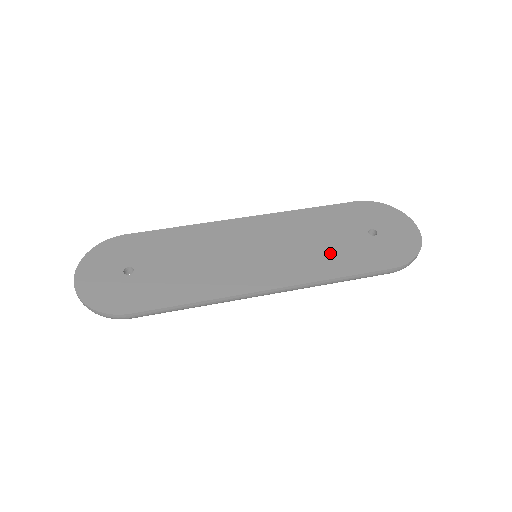
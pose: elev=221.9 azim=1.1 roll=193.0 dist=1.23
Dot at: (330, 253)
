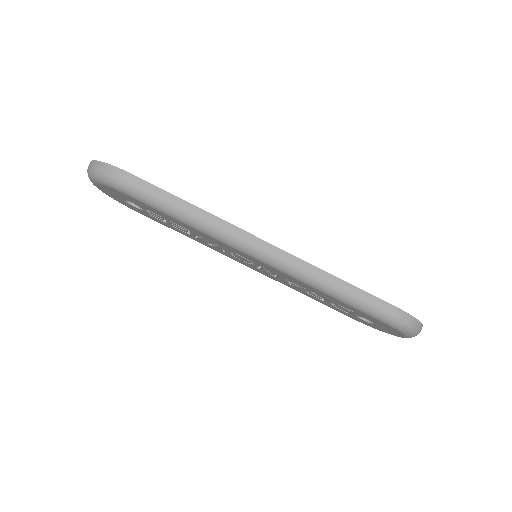
Dot at: occluded
